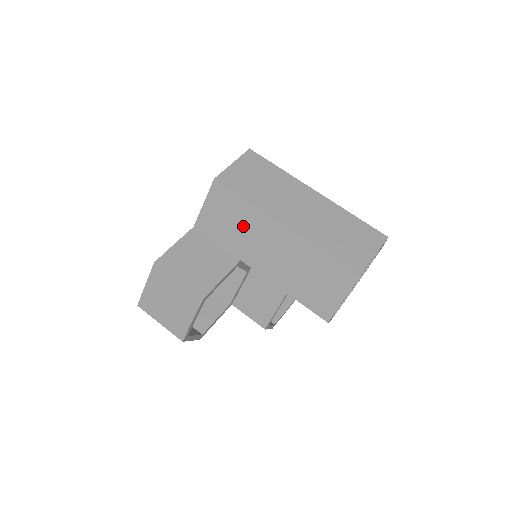
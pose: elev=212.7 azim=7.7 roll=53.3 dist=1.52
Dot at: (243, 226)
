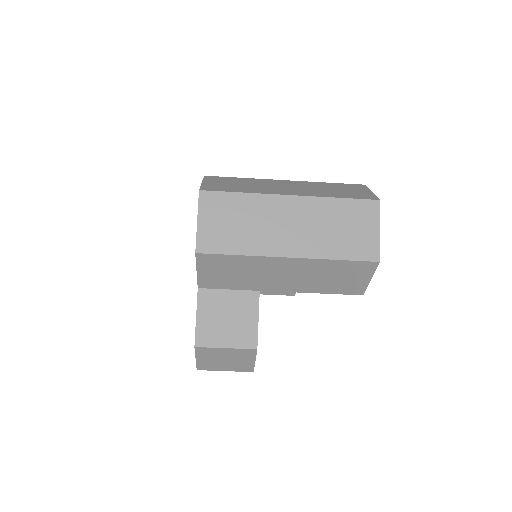
Dot at: (248, 271)
